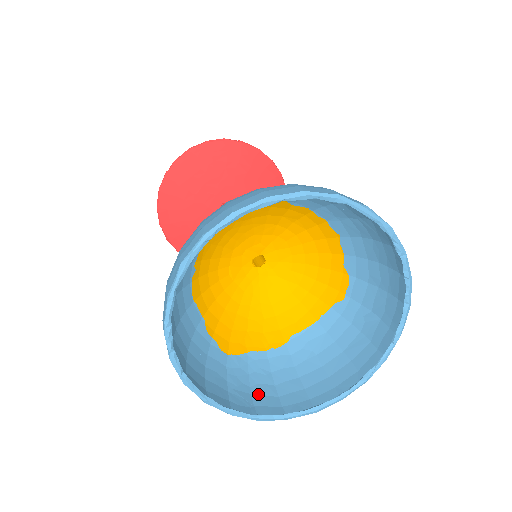
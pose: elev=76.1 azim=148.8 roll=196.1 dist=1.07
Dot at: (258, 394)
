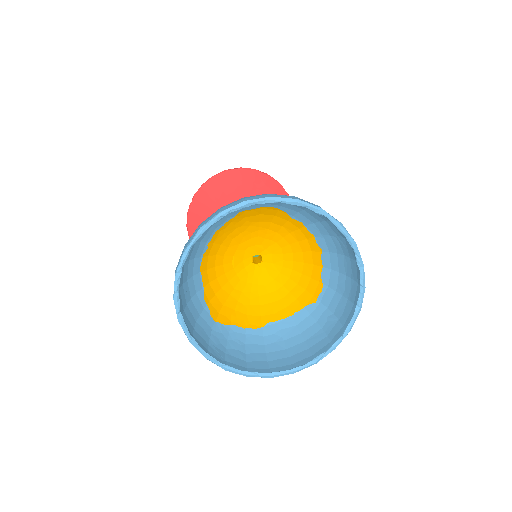
Dot at: (231, 355)
